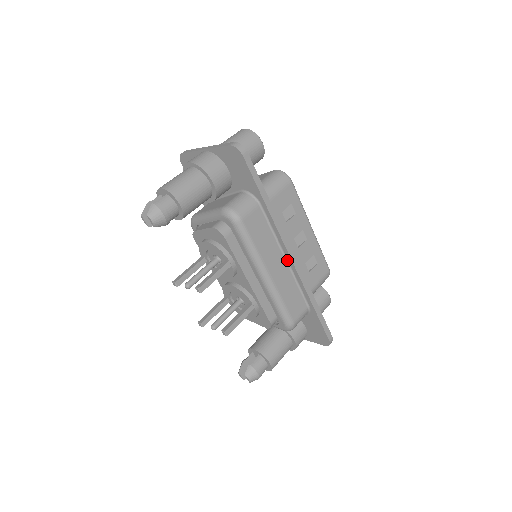
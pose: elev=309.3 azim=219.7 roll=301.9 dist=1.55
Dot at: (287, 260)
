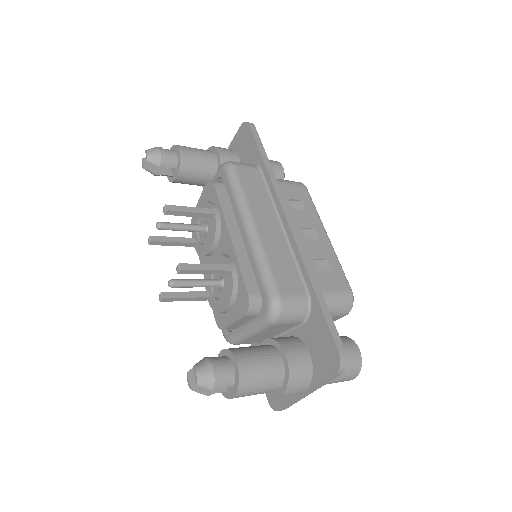
Dot at: (284, 228)
